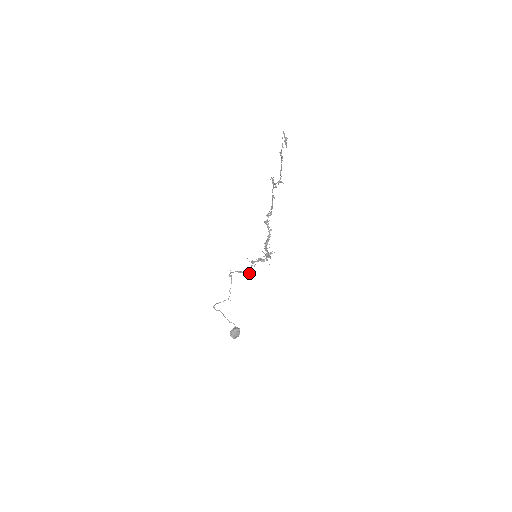
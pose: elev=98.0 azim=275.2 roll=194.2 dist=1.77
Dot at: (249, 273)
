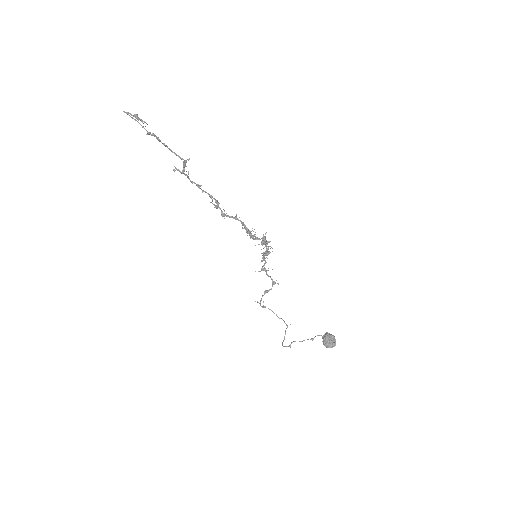
Dot at: (273, 283)
